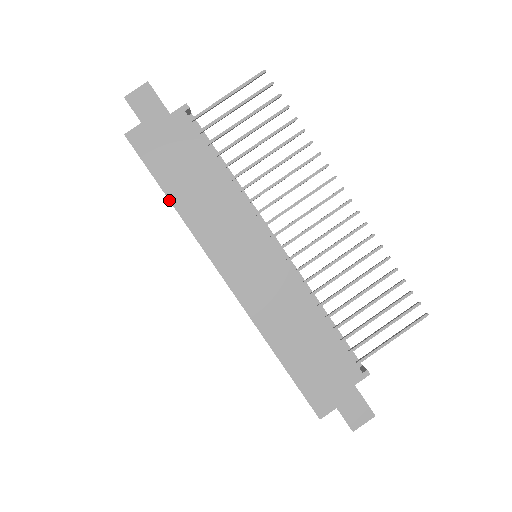
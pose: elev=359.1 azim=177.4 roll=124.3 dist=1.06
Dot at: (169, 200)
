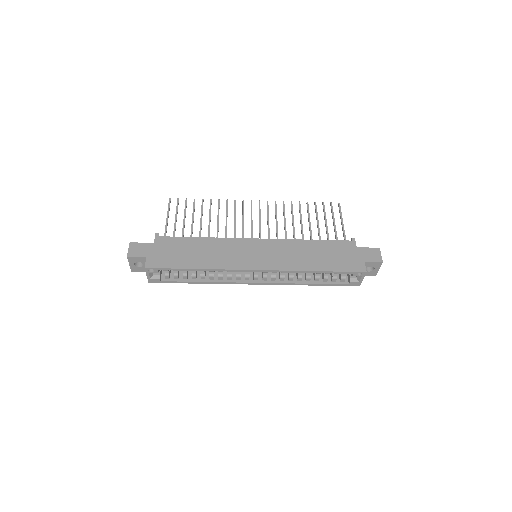
Dot at: (196, 269)
